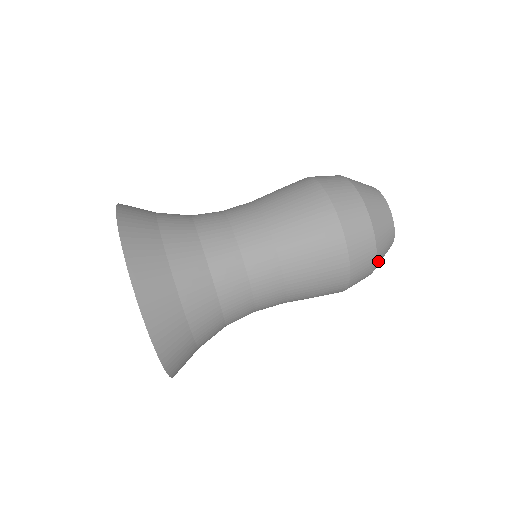
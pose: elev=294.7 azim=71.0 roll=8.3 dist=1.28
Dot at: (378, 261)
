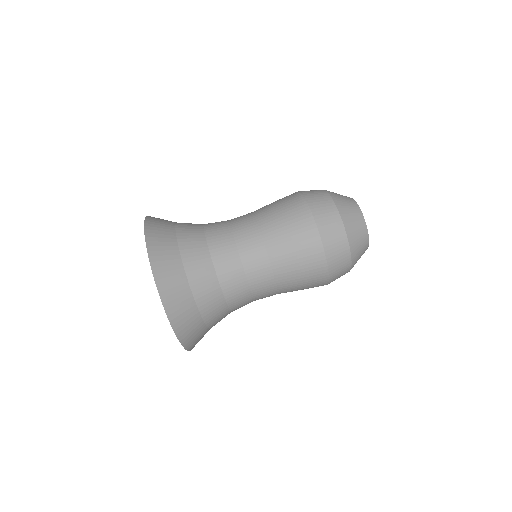
Dot at: occluded
